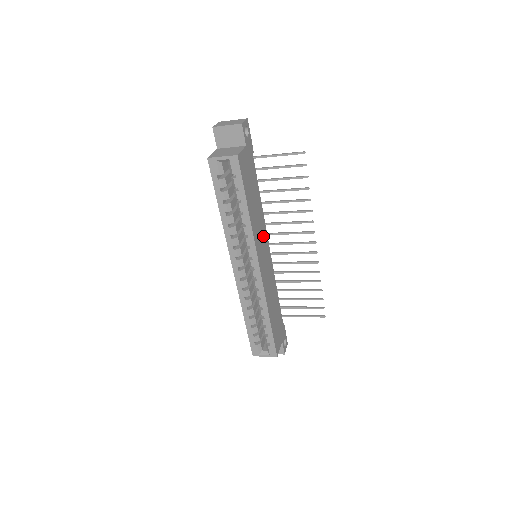
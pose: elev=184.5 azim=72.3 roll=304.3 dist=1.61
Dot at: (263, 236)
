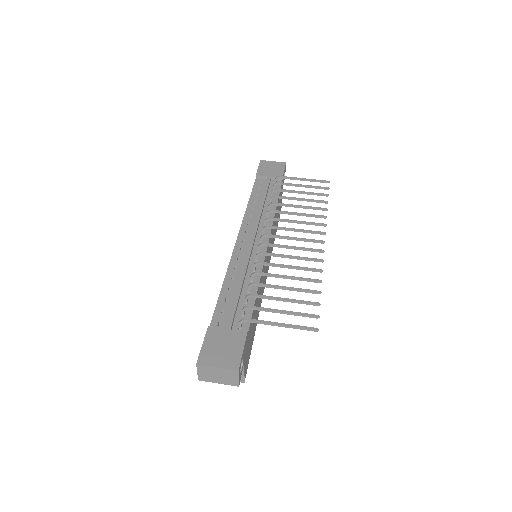
Dot at: (264, 270)
